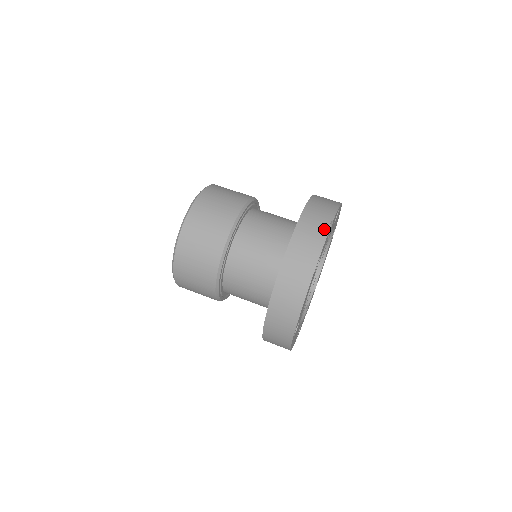
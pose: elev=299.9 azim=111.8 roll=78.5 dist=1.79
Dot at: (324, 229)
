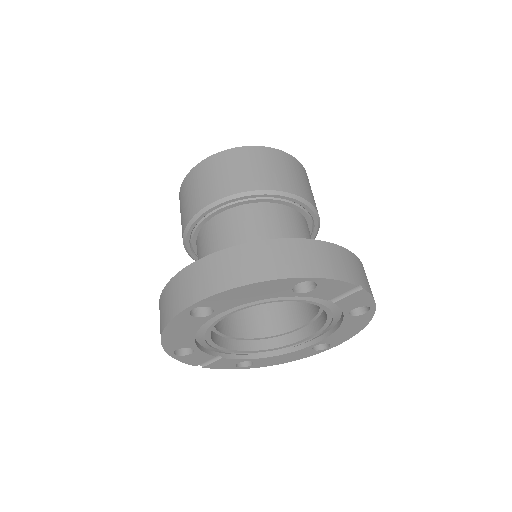
Dot at: (350, 277)
